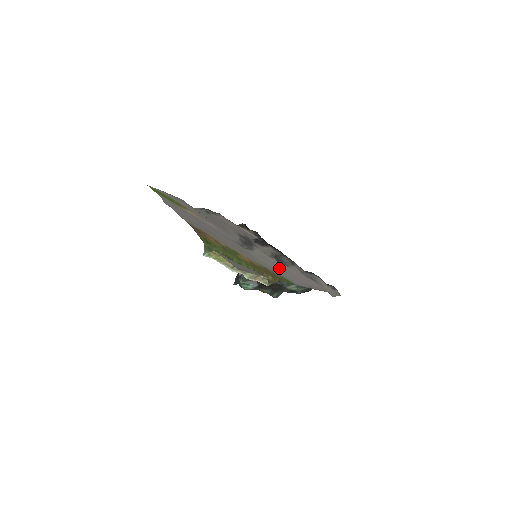
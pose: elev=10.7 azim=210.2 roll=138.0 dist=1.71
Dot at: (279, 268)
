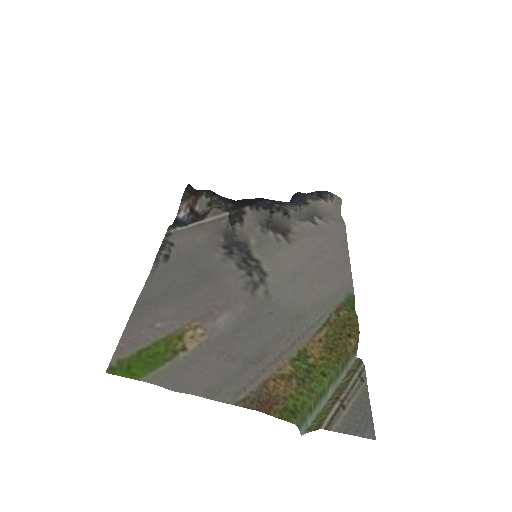
Dot at: (313, 275)
